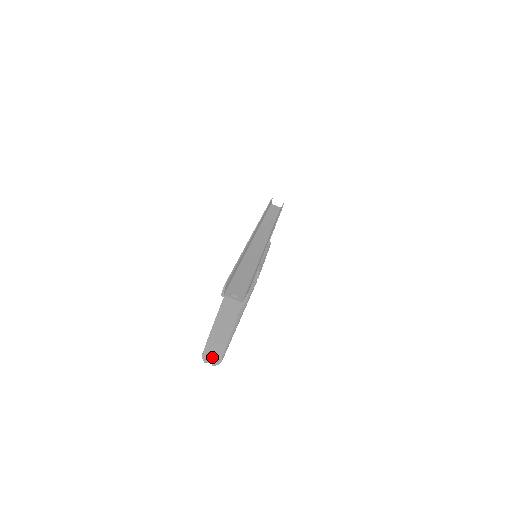
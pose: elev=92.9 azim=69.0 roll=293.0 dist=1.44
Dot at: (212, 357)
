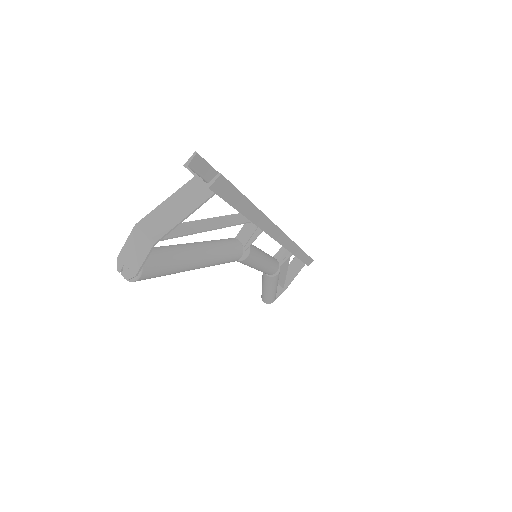
Dot at: (130, 260)
